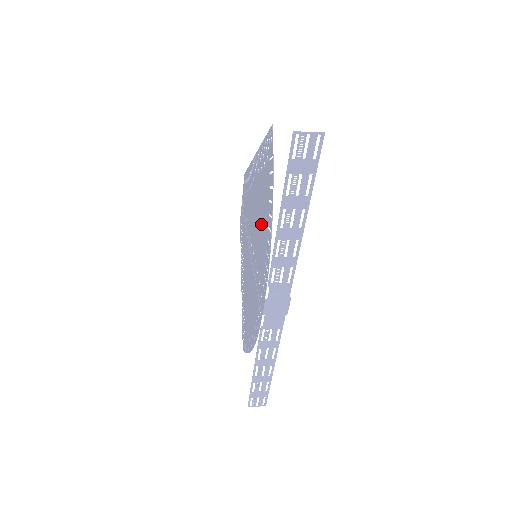
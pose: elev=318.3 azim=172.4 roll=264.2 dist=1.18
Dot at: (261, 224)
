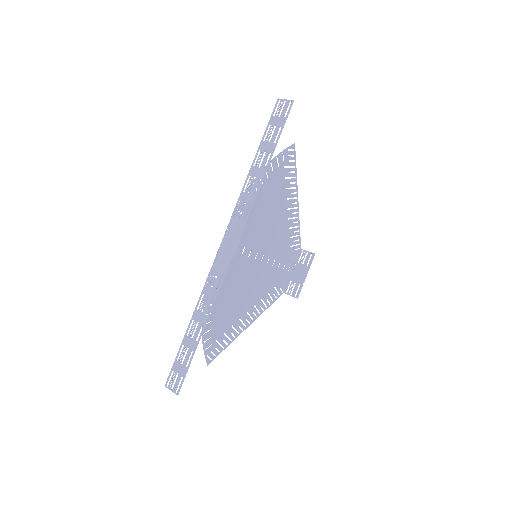
Dot at: (263, 211)
